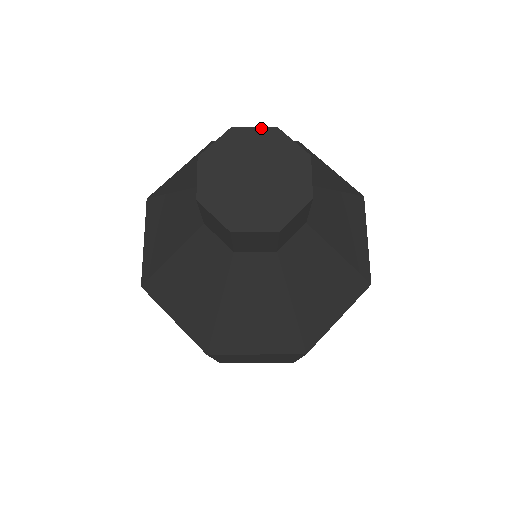
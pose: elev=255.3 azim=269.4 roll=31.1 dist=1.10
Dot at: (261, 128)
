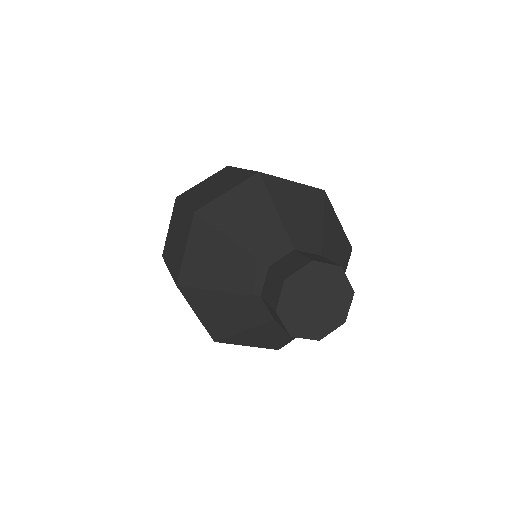
Dot at: (332, 265)
